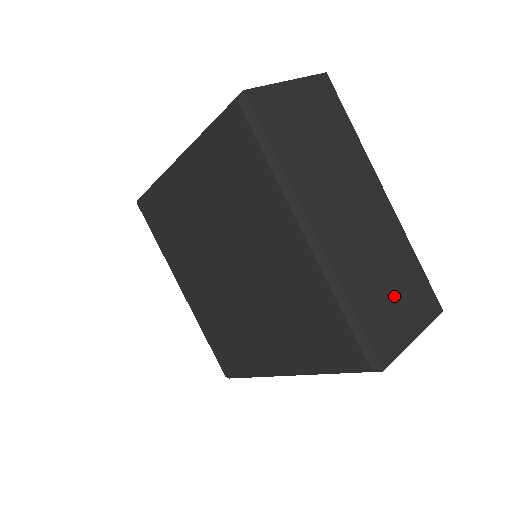
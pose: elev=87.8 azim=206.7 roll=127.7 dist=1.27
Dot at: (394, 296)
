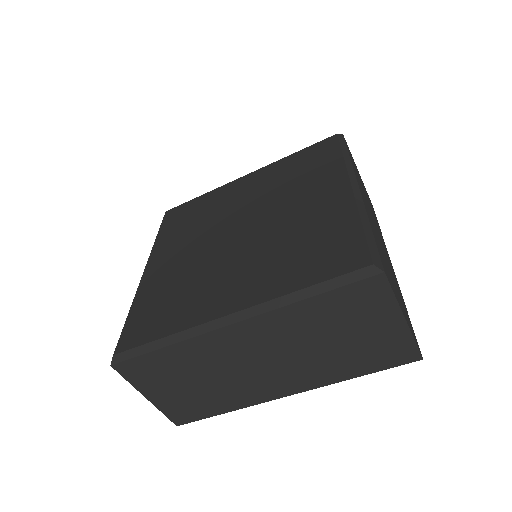
Dot at: (394, 283)
